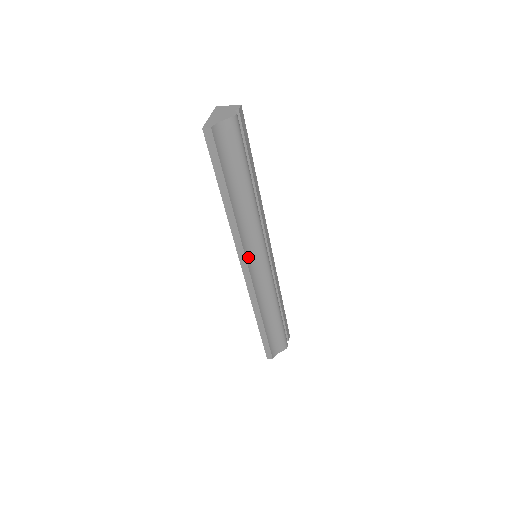
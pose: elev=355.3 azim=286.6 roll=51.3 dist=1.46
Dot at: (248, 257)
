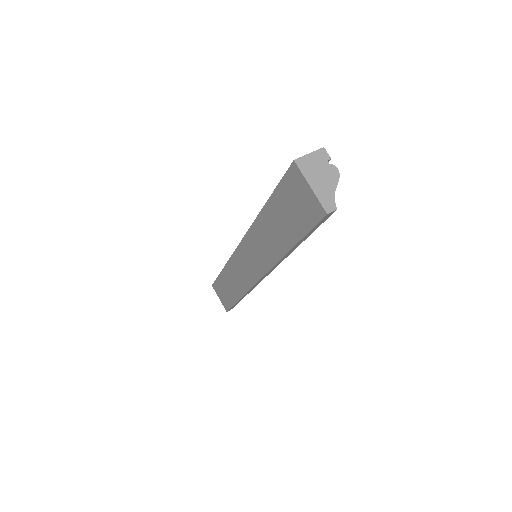
Dot at: occluded
